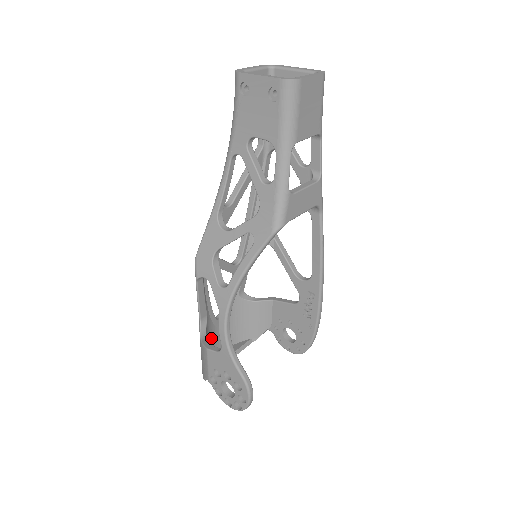
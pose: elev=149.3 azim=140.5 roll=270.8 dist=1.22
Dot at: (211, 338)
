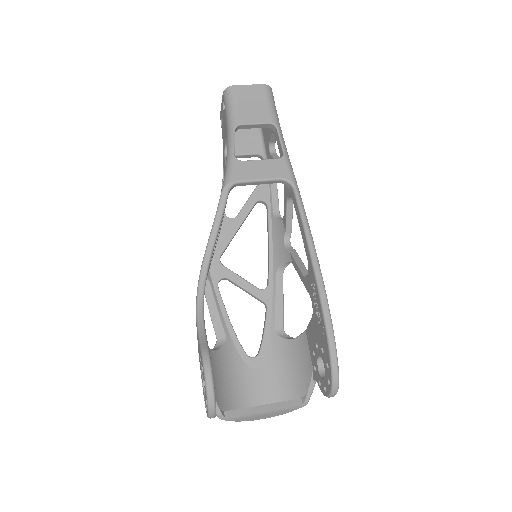
Dot at: (239, 376)
